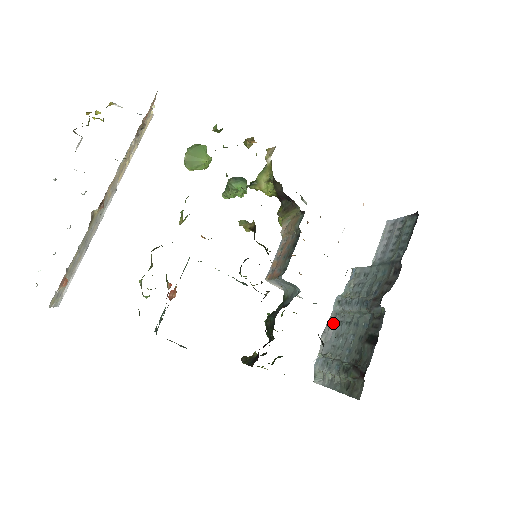
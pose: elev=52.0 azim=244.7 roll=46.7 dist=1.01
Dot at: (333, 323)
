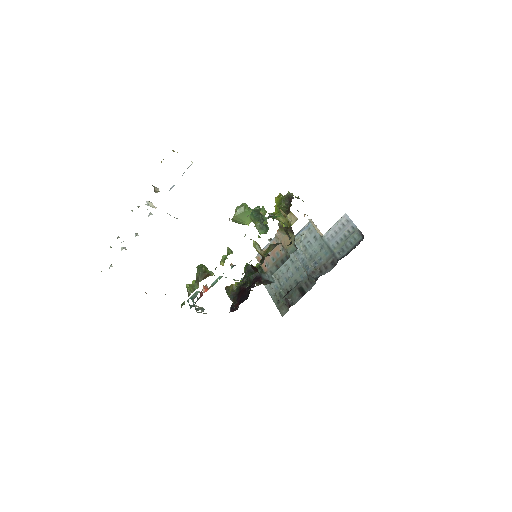
Dot at: occluded
